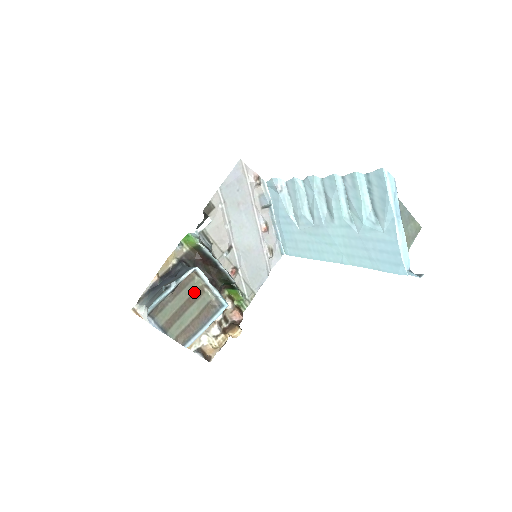
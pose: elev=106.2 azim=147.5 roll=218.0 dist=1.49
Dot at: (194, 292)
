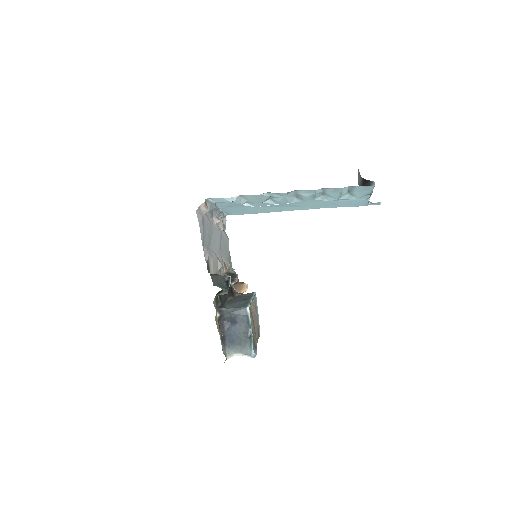
Dot at: occluded
